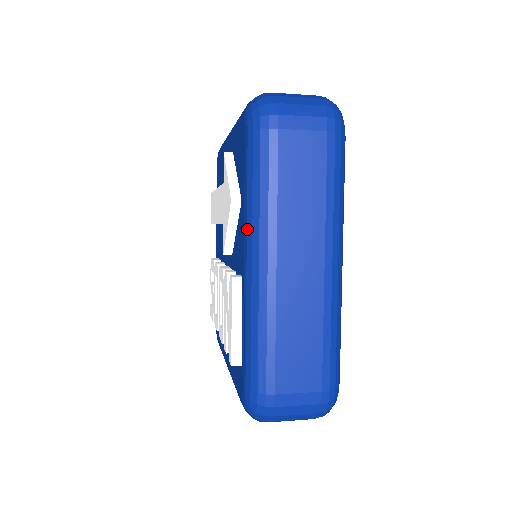
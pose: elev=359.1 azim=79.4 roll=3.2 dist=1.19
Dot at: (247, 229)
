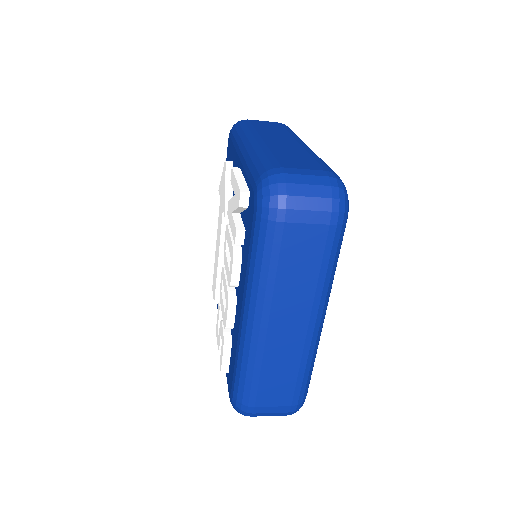
Dot at: (238, 145)
